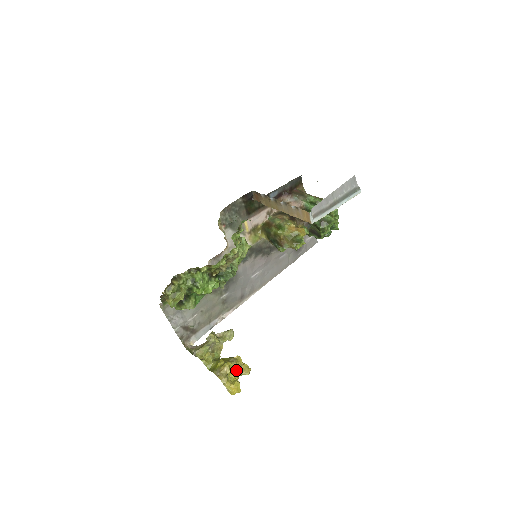
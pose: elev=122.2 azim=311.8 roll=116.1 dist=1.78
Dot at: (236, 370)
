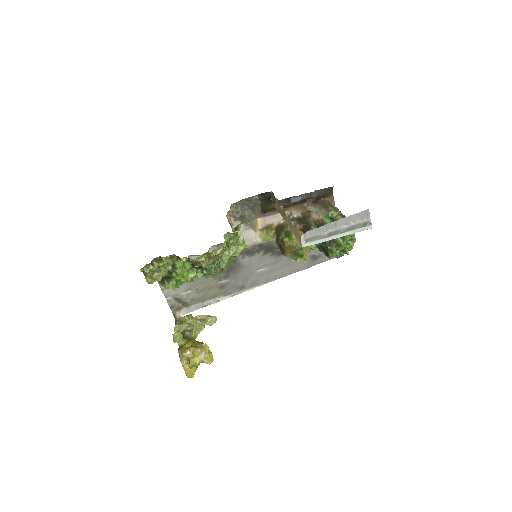
Dot at: (199, 356)
